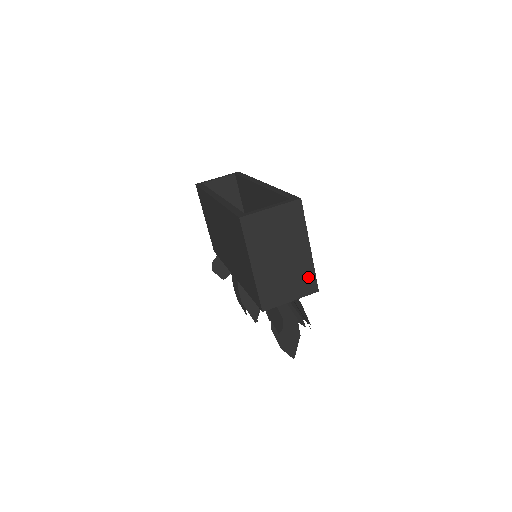
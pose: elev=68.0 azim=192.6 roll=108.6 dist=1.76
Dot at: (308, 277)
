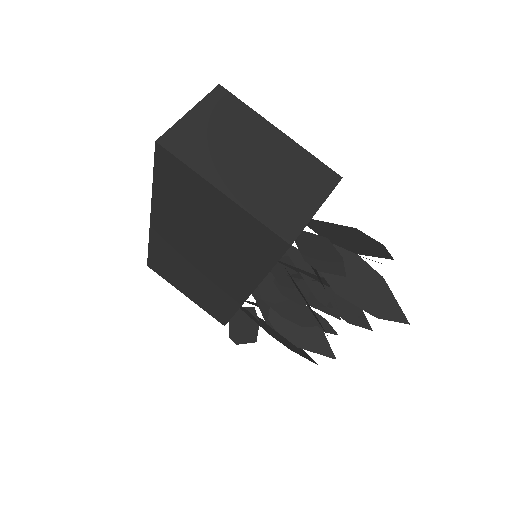
Dot at: (312, 168)
